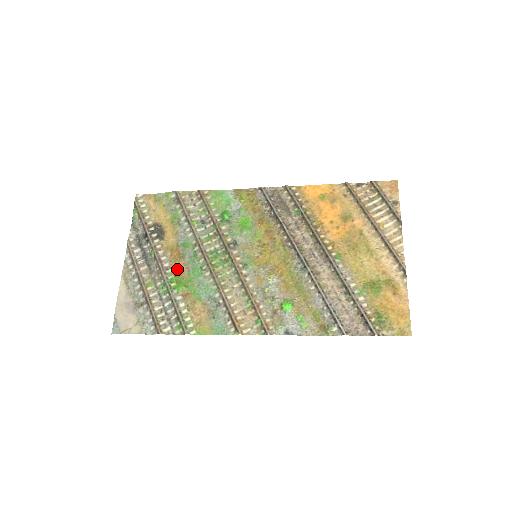
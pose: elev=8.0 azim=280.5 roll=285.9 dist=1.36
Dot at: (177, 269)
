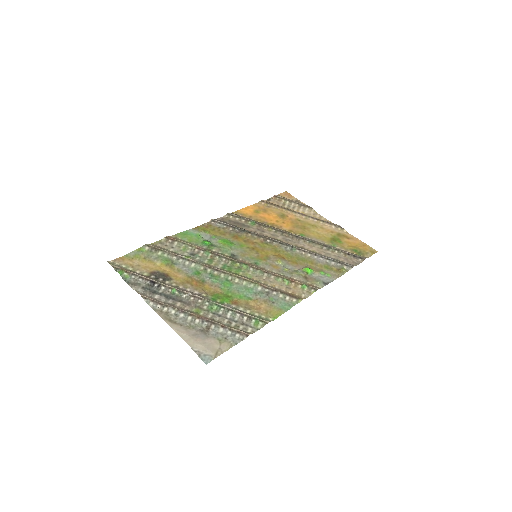
Dot at: (208, 291)
